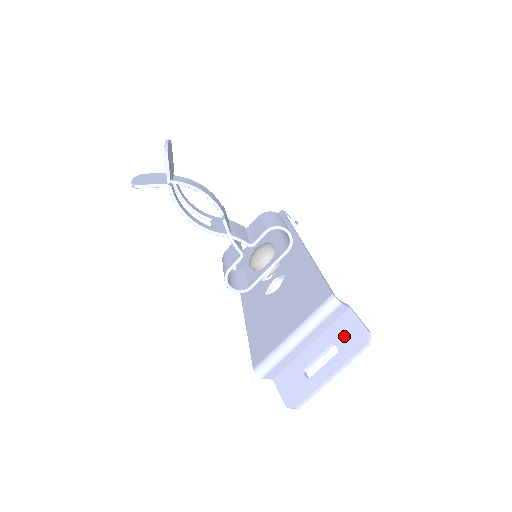
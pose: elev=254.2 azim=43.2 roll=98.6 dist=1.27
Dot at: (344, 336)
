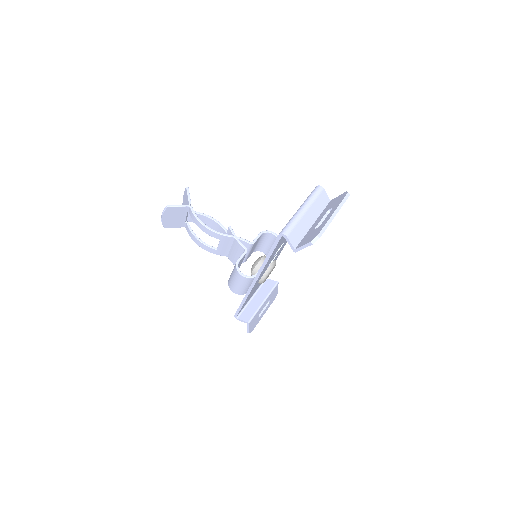
Dot at: (333, 204)
